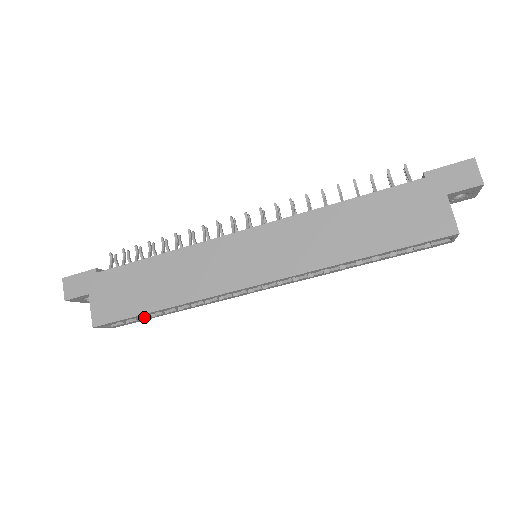
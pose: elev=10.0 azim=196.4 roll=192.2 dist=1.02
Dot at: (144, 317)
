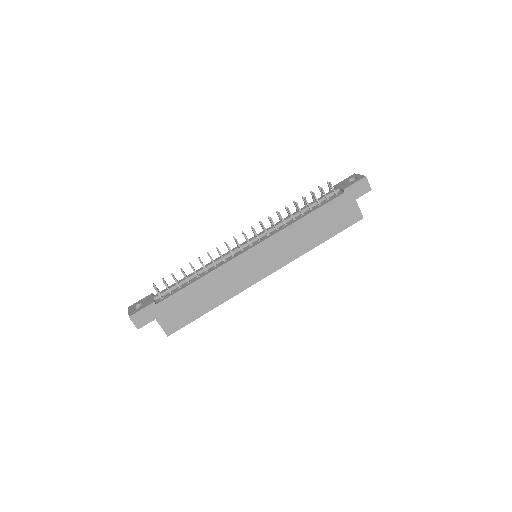
Dot at: occluded
